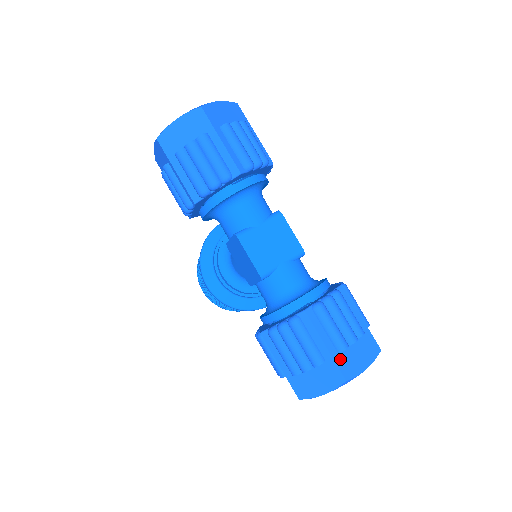
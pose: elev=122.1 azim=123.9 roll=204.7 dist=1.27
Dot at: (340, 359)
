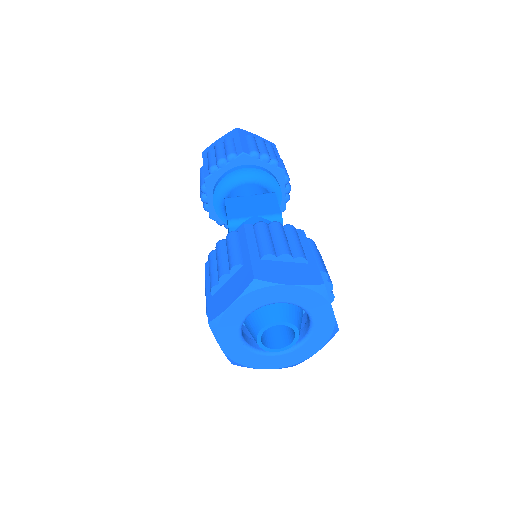
Dot at: (259, 263)
